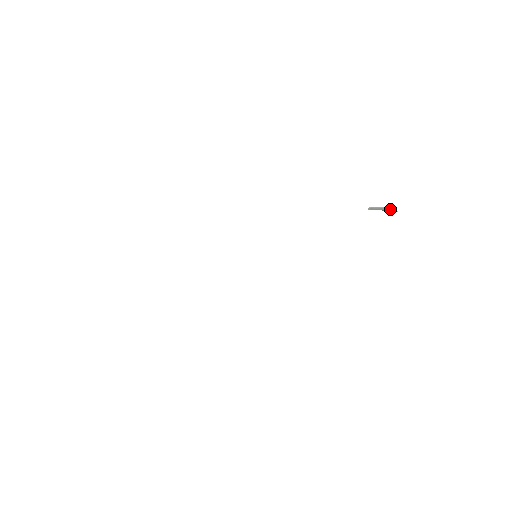
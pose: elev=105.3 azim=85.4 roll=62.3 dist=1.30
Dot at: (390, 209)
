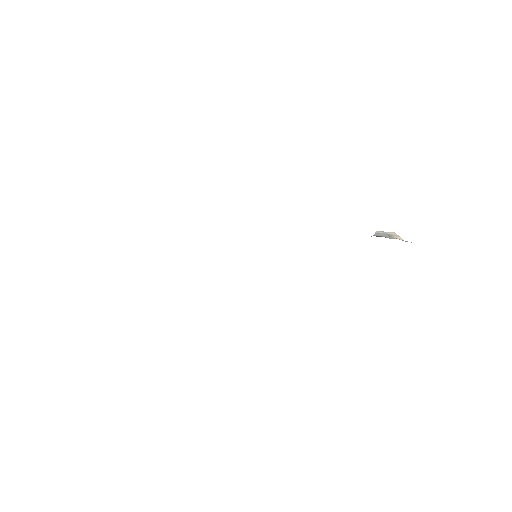
Dot at: (395, 236)
